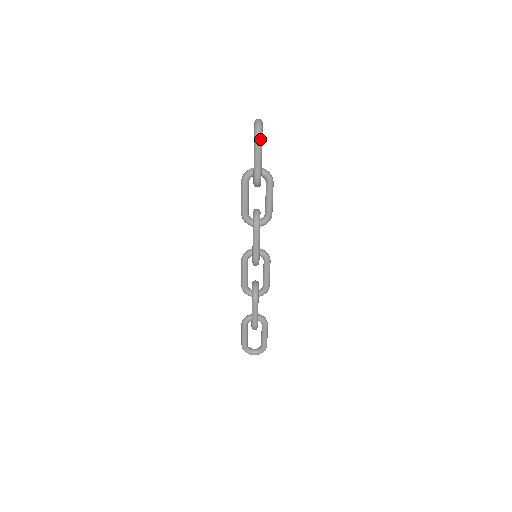
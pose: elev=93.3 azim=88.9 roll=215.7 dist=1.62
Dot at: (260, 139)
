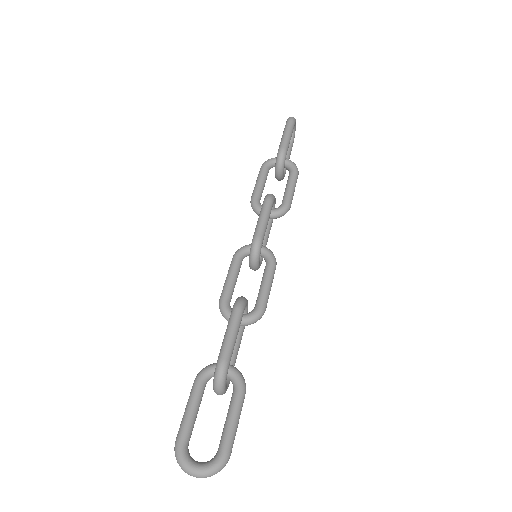
Dot at: (293, 120)
